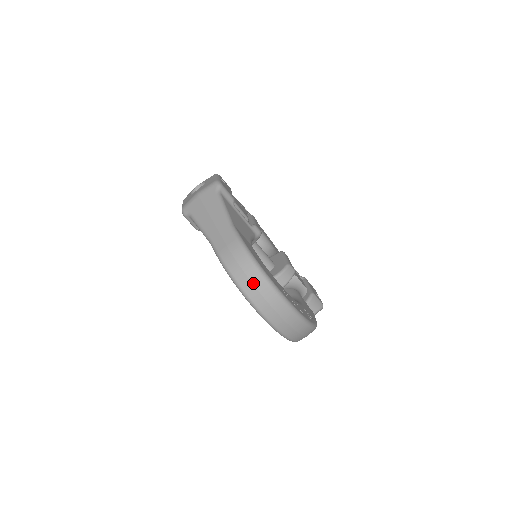
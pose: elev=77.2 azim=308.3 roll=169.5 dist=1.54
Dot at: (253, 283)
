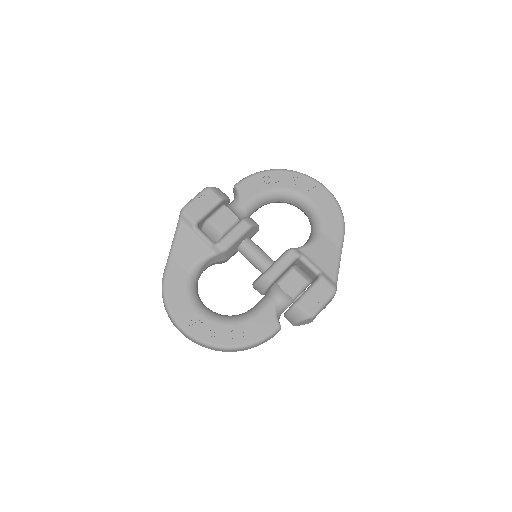
Dot at: (166, 311)
